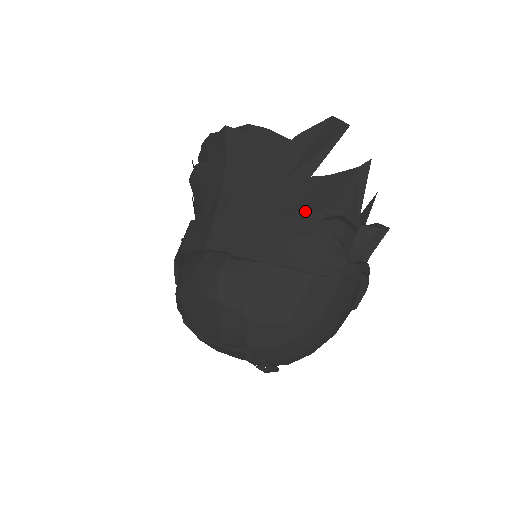
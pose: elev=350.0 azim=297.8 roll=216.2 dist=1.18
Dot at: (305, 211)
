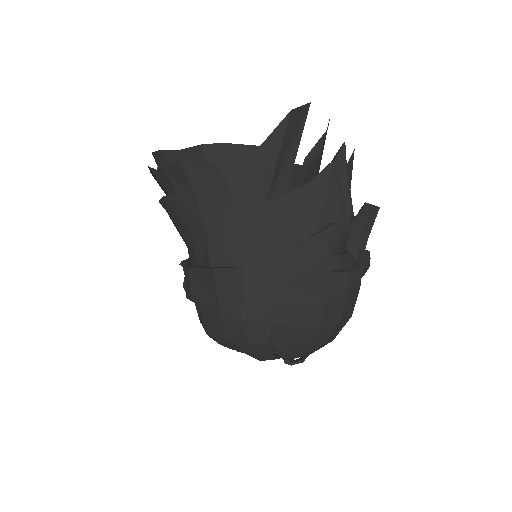
Dot at: (298, 238)
